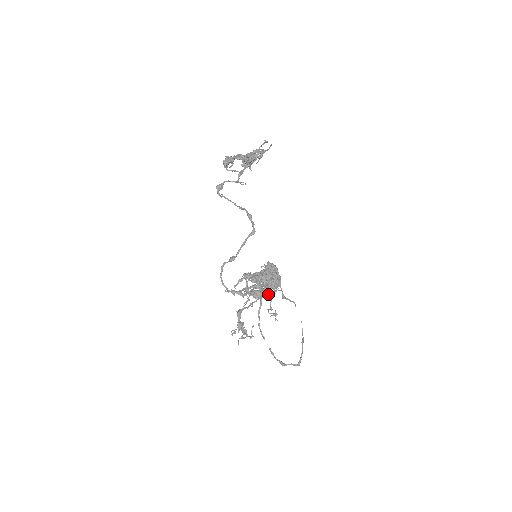
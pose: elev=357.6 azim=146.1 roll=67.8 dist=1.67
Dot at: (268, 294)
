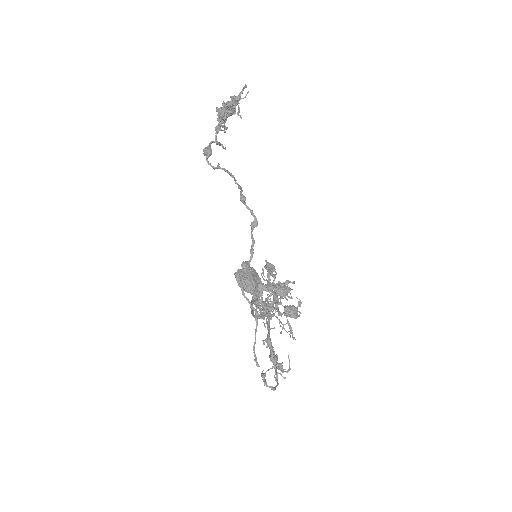
Dot at: occluded
